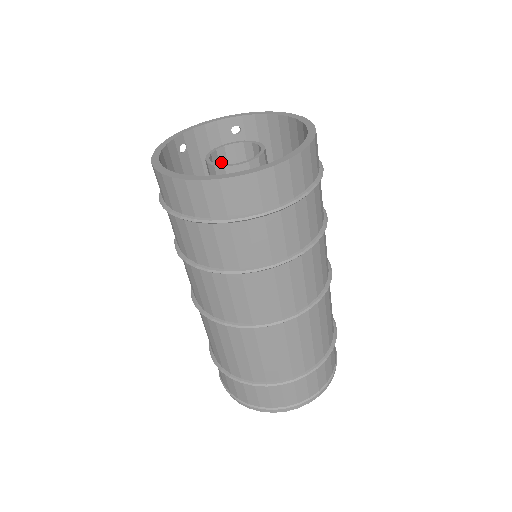
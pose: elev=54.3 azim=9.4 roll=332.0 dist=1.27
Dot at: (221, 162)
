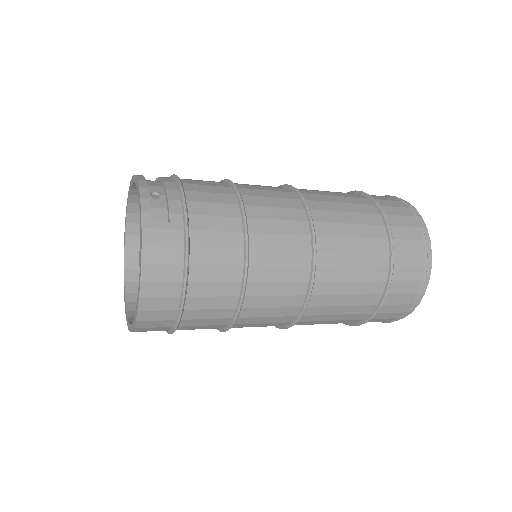
Dot at: occluded
